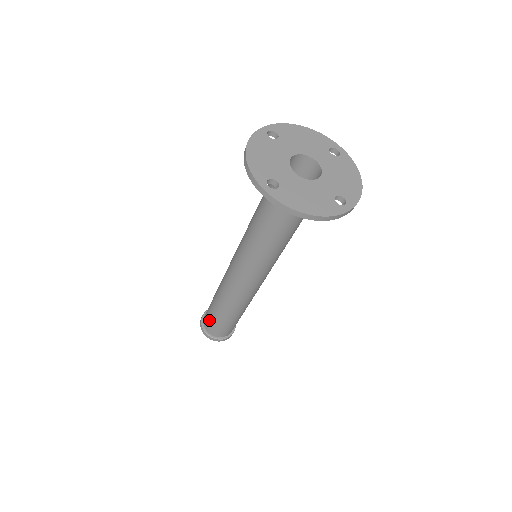
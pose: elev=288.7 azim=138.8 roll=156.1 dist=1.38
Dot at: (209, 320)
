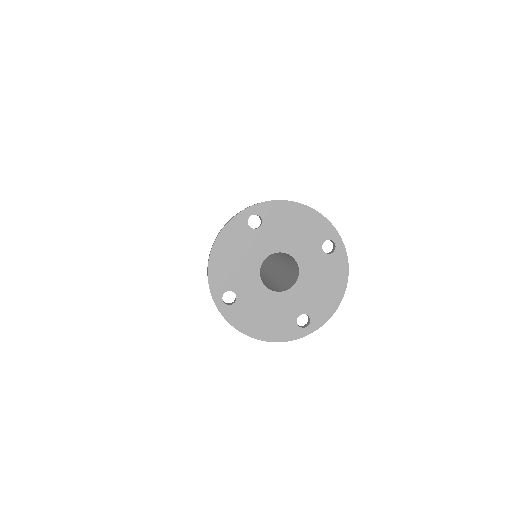
Dot at: occluded
